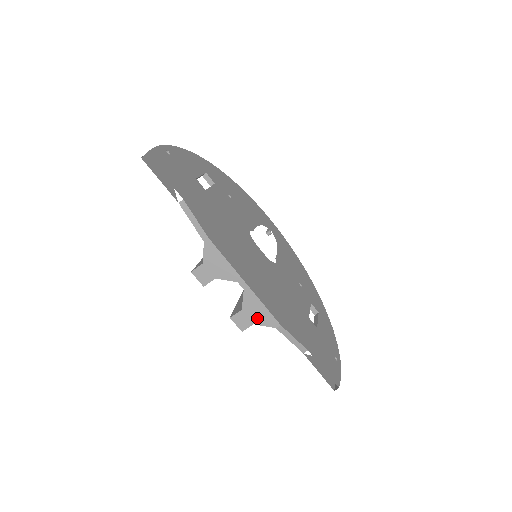
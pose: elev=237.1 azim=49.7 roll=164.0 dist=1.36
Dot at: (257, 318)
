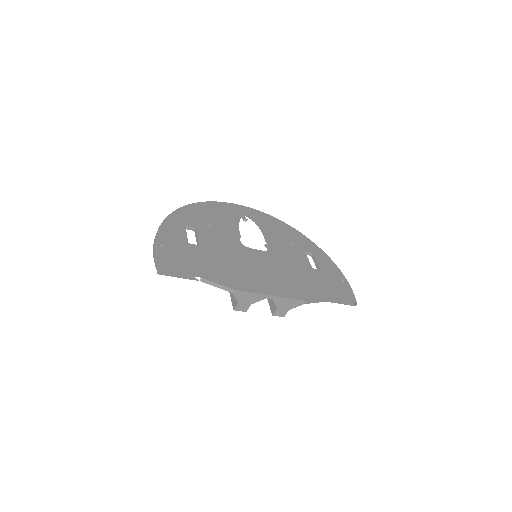
Dot at: (289, 306)
